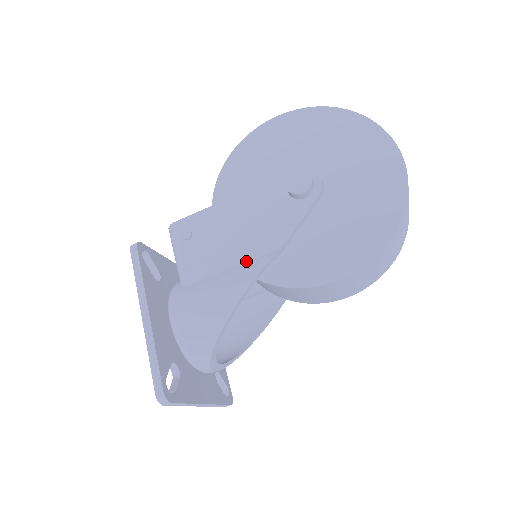
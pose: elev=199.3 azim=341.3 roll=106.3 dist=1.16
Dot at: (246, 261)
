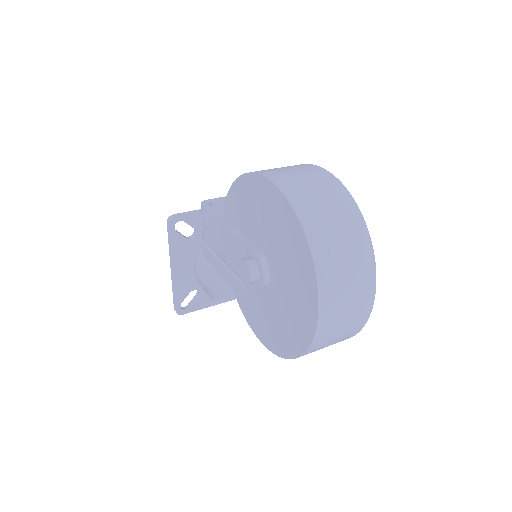
Dot at: (224, 278)
